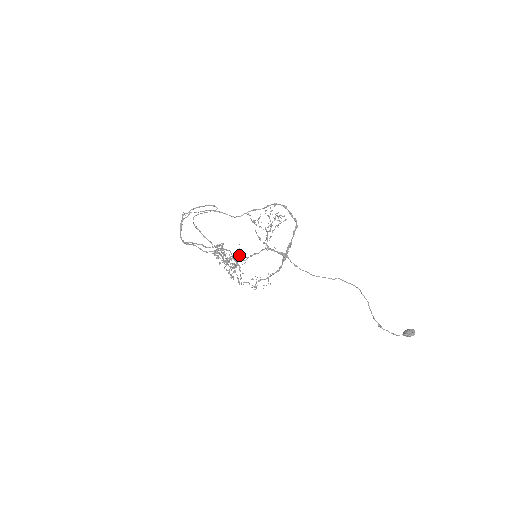
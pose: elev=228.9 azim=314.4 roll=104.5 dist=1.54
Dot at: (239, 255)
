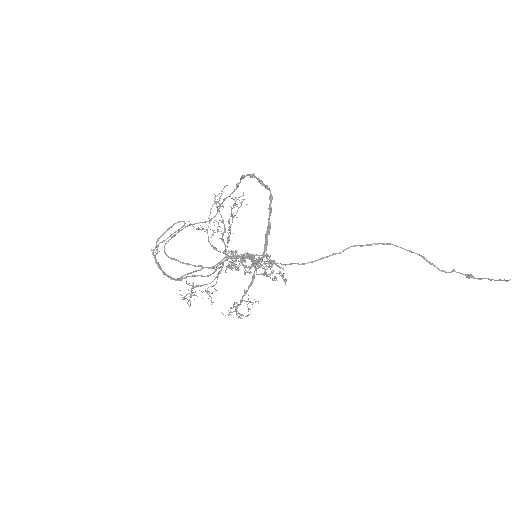
Dot at: (197, 286)
